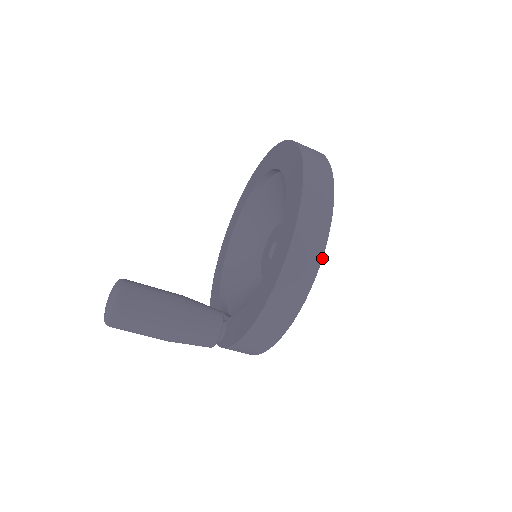
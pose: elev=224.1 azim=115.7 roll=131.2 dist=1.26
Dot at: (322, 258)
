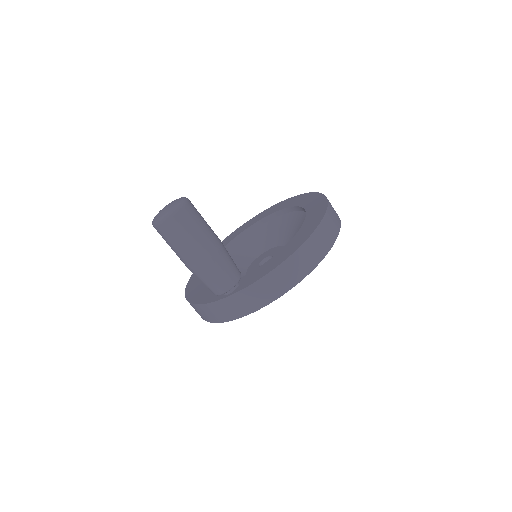
Dot at: occluded
